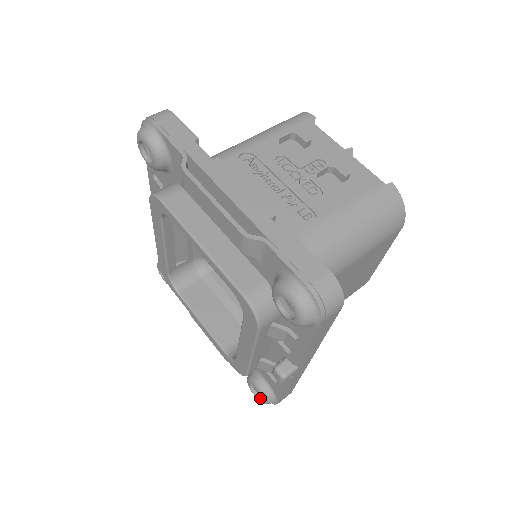
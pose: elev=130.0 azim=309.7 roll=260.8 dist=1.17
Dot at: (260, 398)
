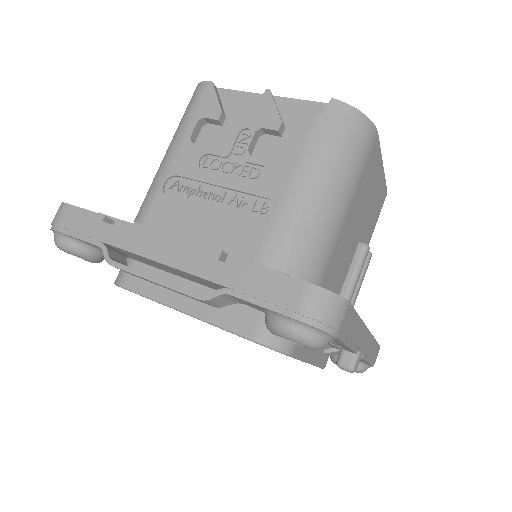
Dot at: occluded
